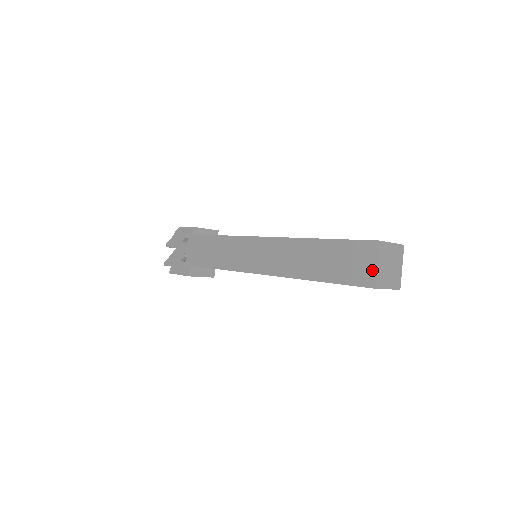
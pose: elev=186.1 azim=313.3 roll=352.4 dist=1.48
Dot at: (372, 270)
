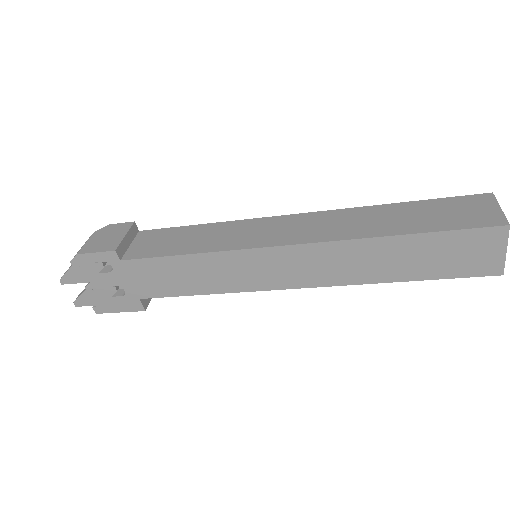
Dot at: (498, 258)
